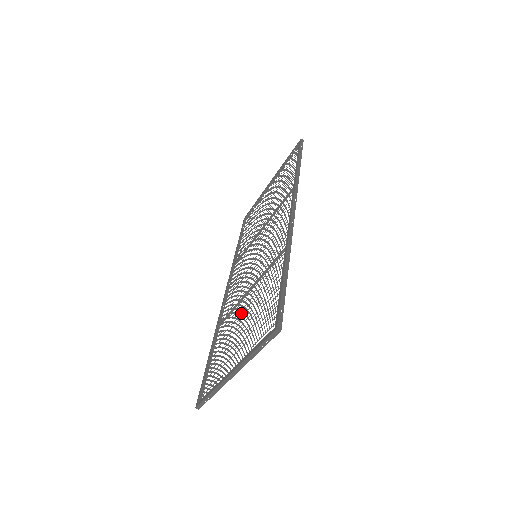
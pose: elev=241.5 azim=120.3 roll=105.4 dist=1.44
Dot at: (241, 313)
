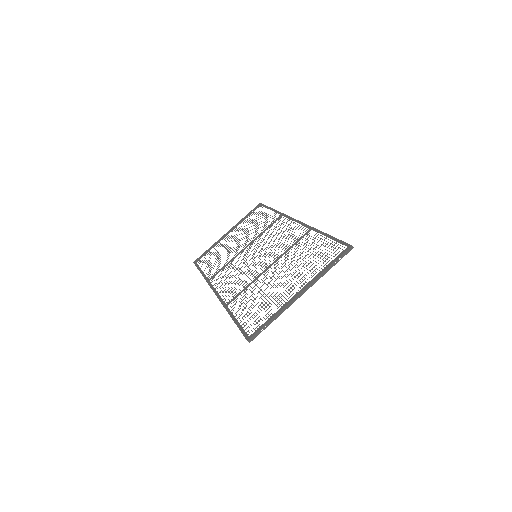
Dot at: (272, 276)
